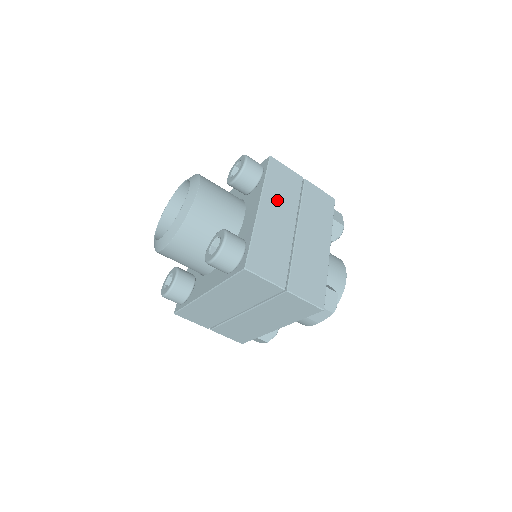
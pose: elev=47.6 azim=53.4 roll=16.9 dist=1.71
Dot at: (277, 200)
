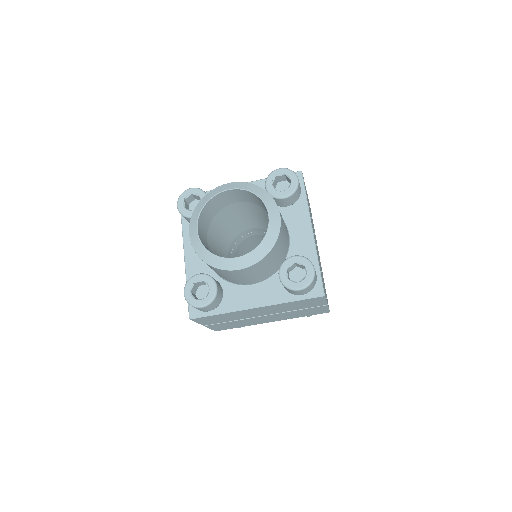
Dot at: occluded
